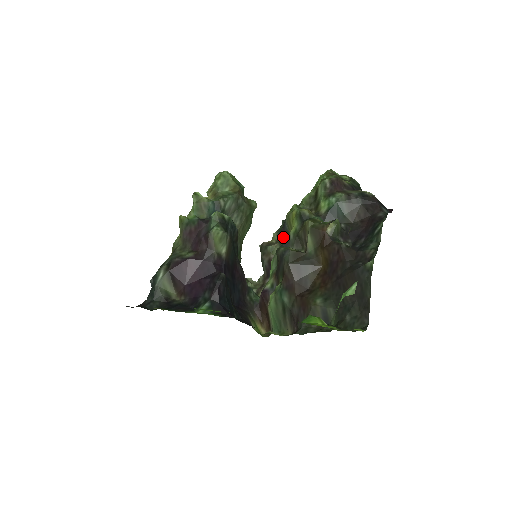
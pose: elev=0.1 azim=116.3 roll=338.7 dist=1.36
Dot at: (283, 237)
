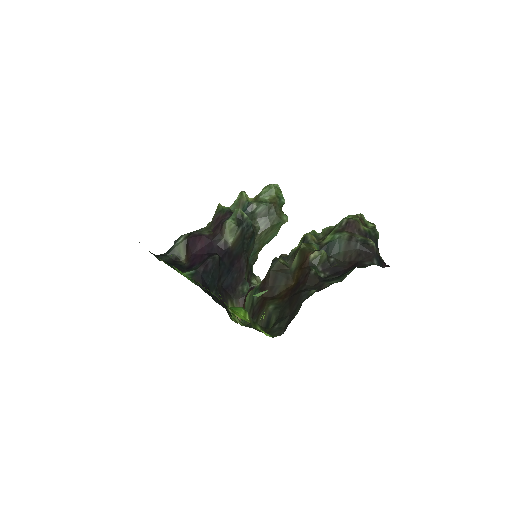
Dot at: occluded
